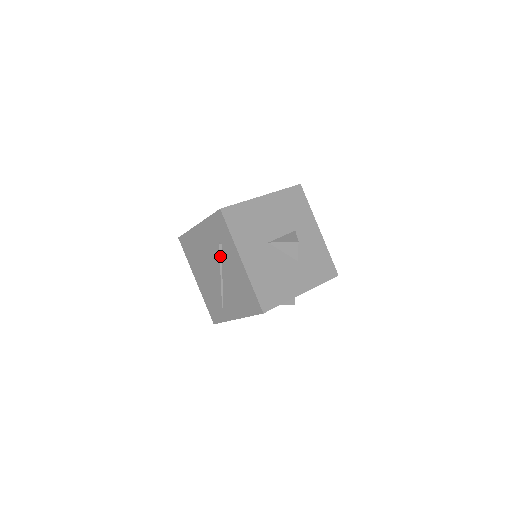
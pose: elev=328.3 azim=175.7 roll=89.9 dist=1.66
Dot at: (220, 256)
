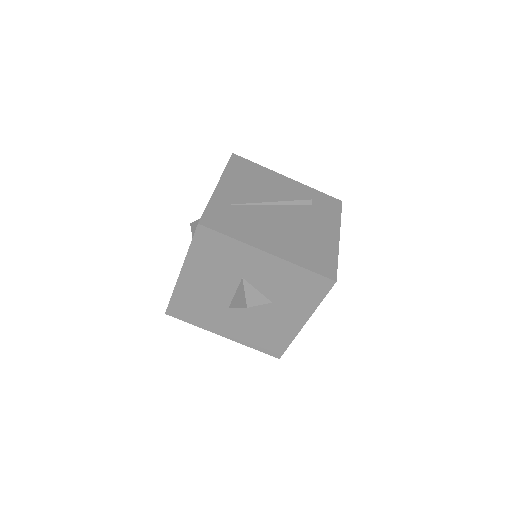
Dot at: occluded
